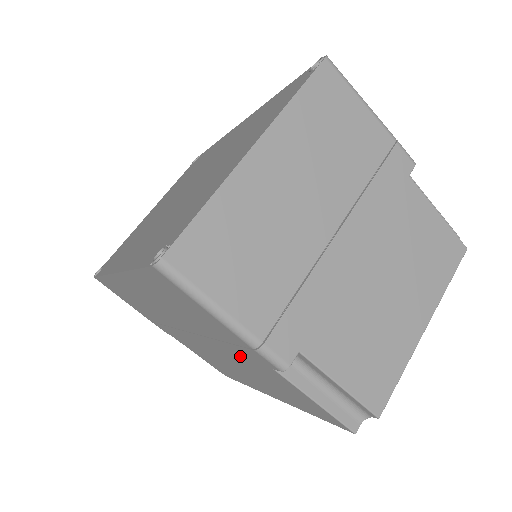
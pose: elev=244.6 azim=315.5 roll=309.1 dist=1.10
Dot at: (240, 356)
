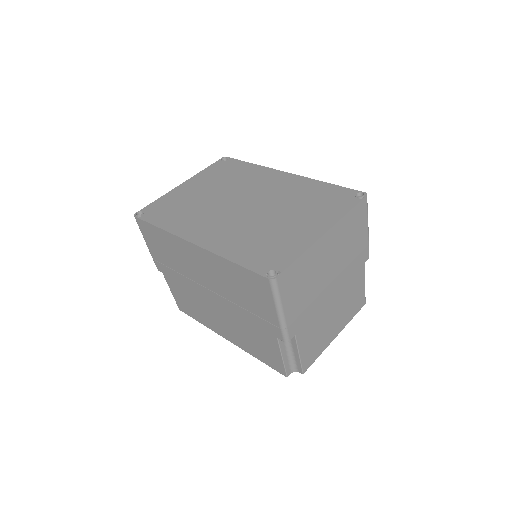
Dot at: (251, 321)
